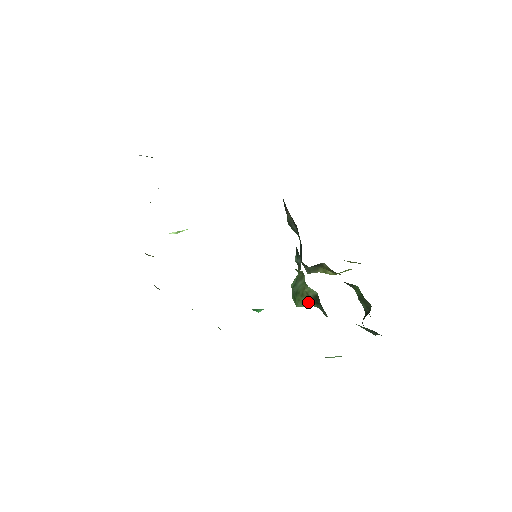
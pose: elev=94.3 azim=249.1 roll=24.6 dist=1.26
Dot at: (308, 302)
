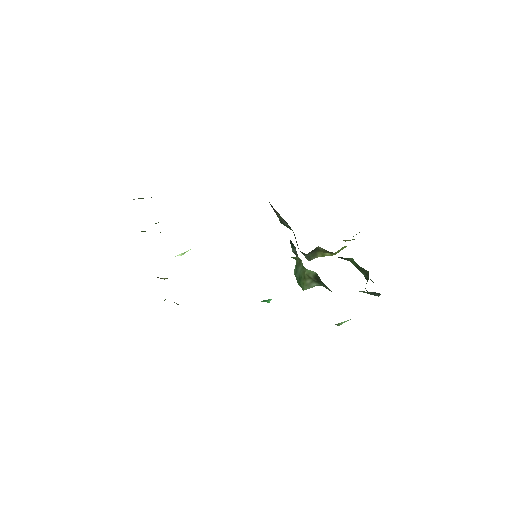
Dot at: (312, 283)
